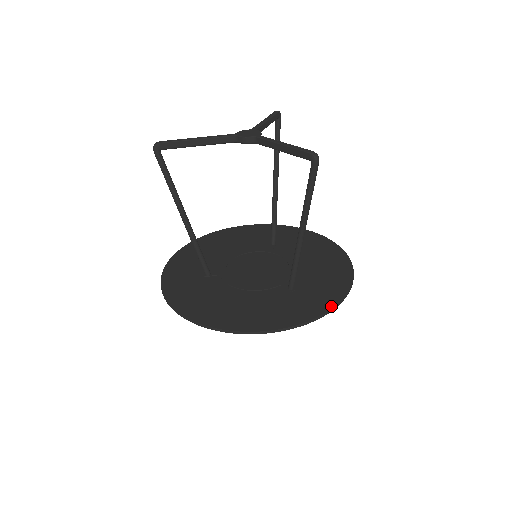
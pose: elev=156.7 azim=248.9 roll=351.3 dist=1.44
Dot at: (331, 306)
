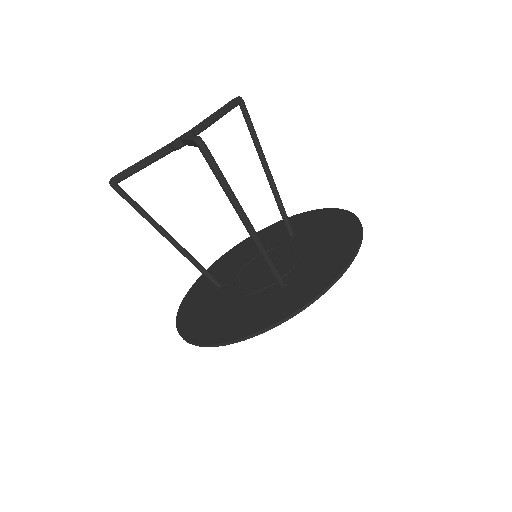
Dot at: (312, 297)
